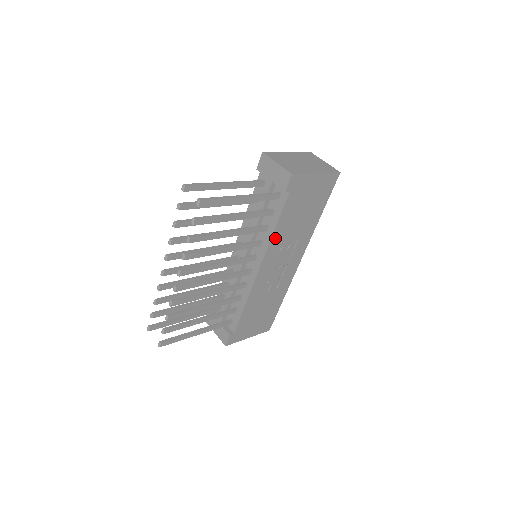
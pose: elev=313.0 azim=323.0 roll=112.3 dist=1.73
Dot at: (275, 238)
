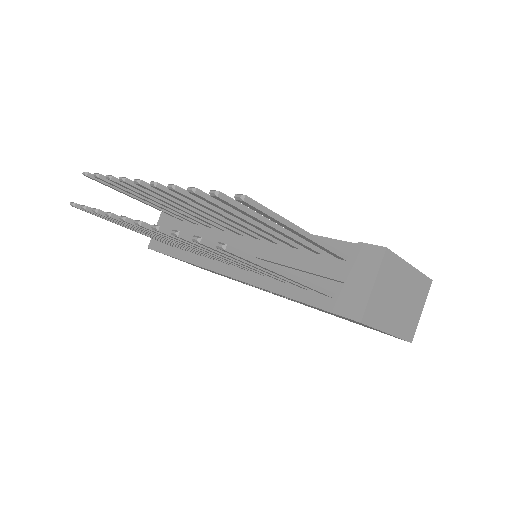
Dot at: occluded
